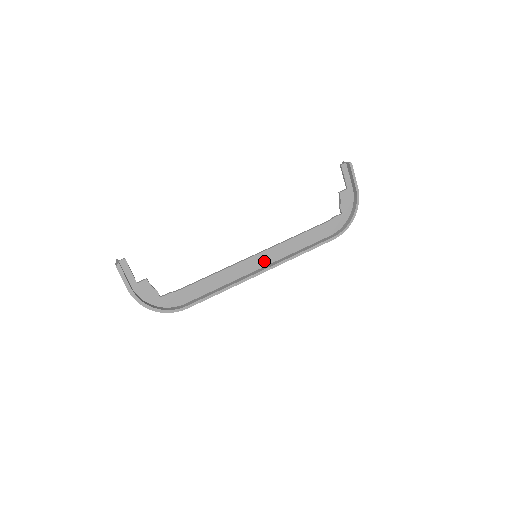
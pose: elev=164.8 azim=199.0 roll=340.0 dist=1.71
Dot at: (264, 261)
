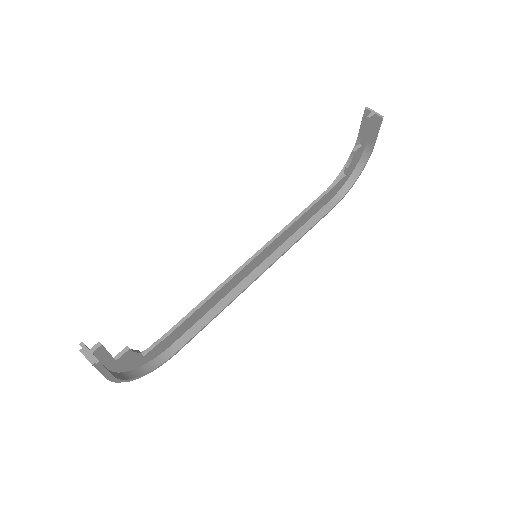
Dot at: (262, 258)
